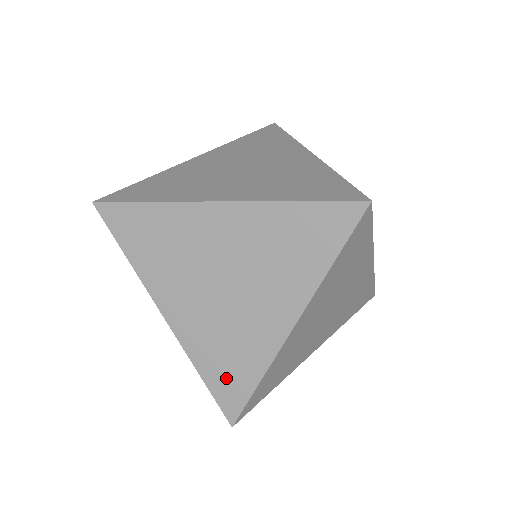
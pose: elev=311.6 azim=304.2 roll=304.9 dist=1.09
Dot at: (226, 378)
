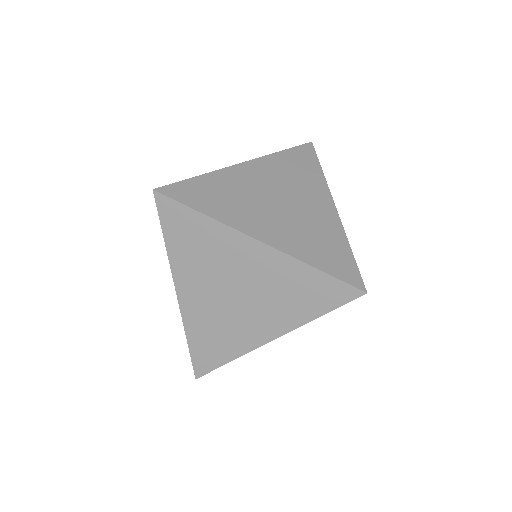
Dot at: (206, 350)
